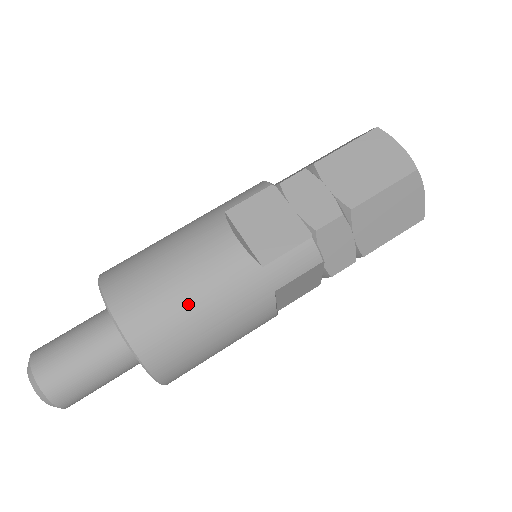
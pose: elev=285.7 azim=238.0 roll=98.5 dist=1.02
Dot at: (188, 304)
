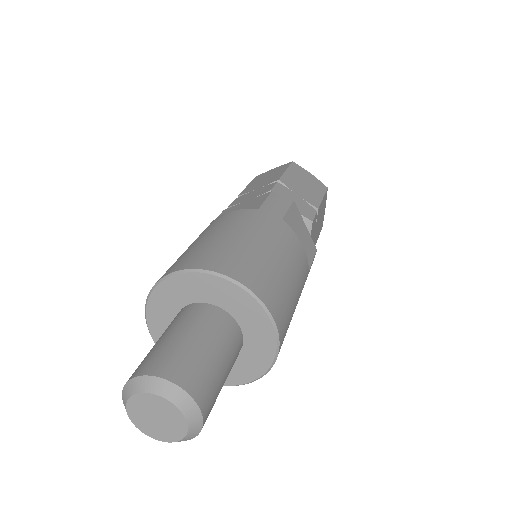
Dot at: (230, 238)
